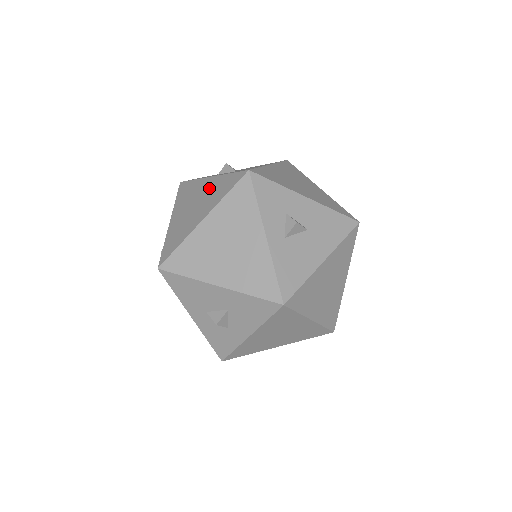
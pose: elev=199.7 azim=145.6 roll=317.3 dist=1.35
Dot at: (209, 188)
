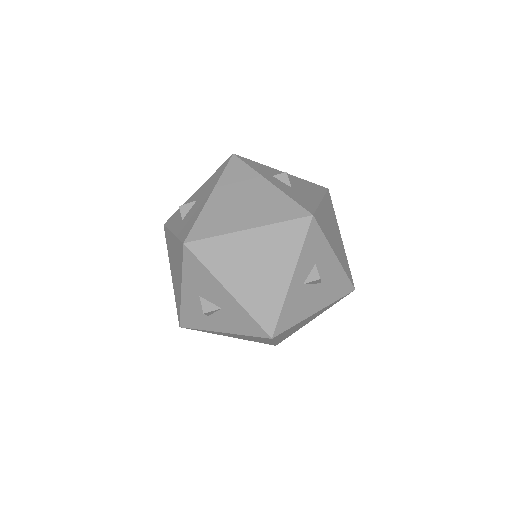
Dot at: (265, 196)
